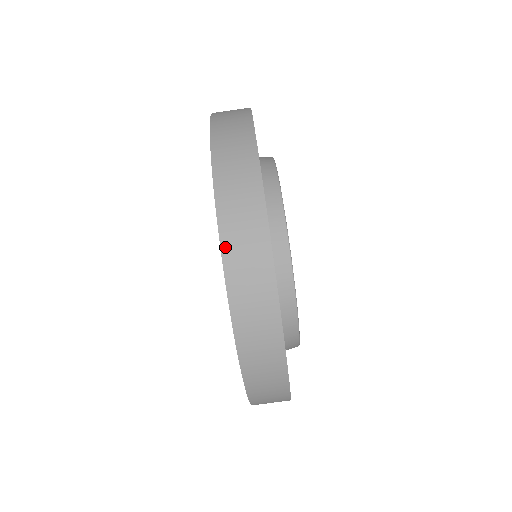
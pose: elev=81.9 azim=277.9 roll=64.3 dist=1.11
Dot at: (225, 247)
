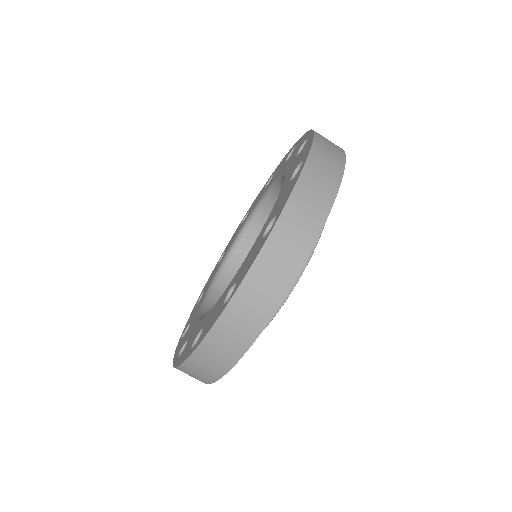
Dot at: (243, 287)
